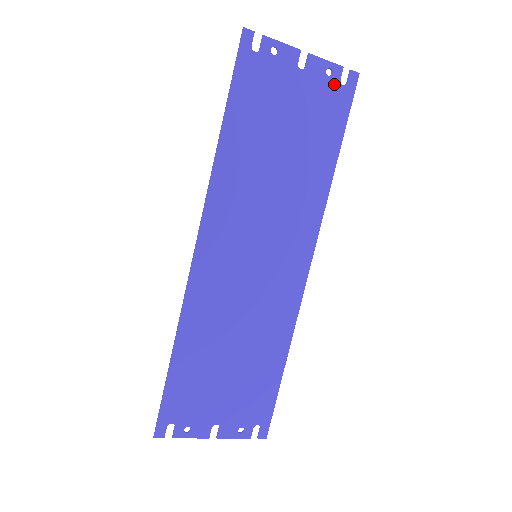
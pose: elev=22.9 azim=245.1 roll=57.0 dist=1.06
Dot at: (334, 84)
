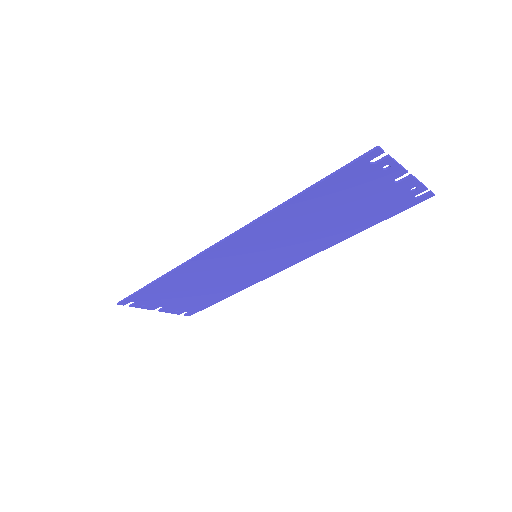
Dot at: (409, 196)
